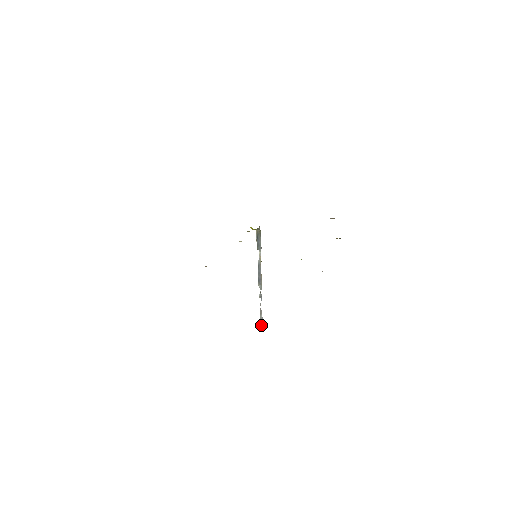
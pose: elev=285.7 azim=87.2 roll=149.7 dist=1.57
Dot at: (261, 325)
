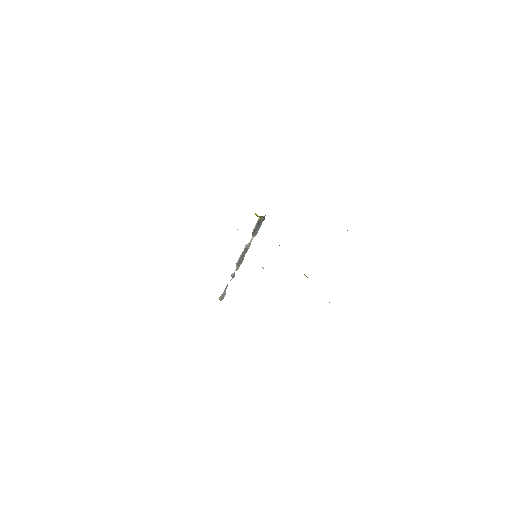
Dot at: (221, 299)
